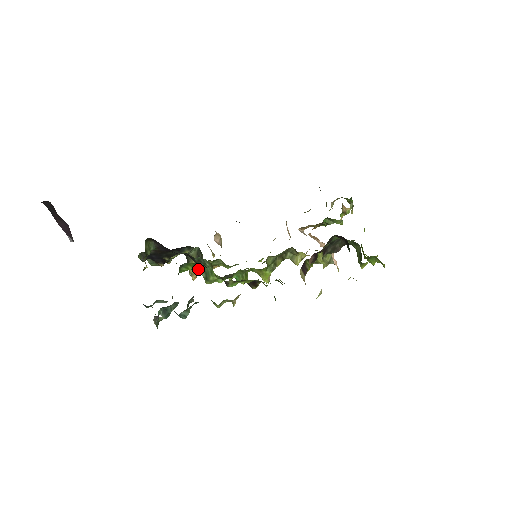
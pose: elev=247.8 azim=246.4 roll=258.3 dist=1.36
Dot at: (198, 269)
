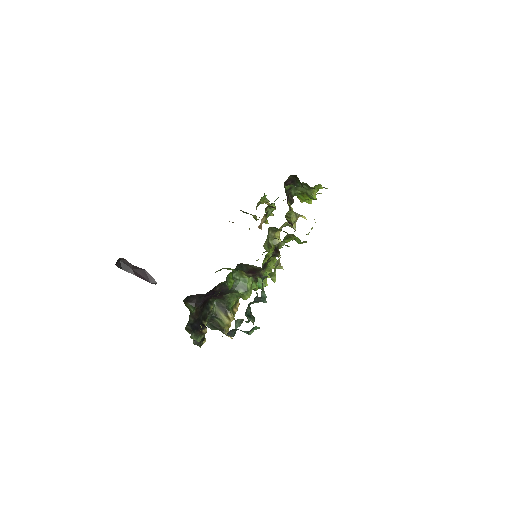
Dot at: (229, 316)
